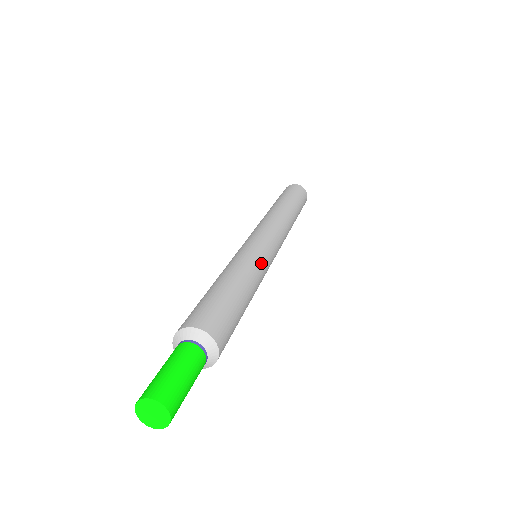
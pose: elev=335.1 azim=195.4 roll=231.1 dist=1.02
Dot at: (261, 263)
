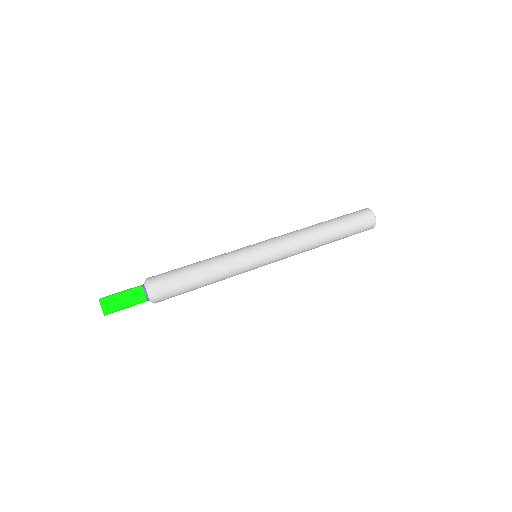
Dot at: (238, 258)
